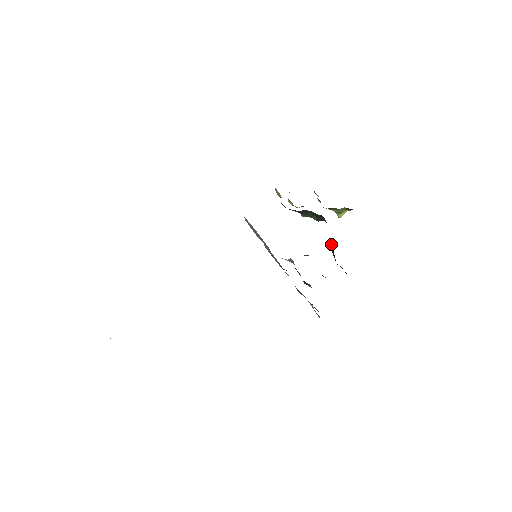
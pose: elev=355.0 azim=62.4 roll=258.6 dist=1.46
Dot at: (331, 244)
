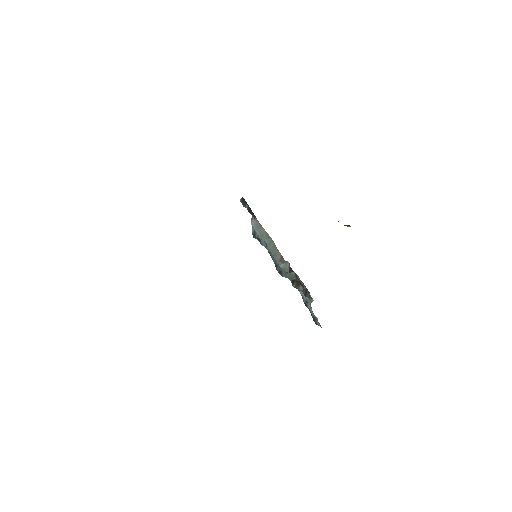
Dot at: occluded
